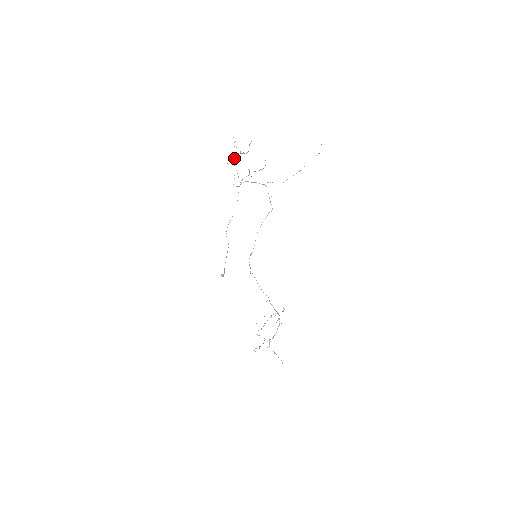
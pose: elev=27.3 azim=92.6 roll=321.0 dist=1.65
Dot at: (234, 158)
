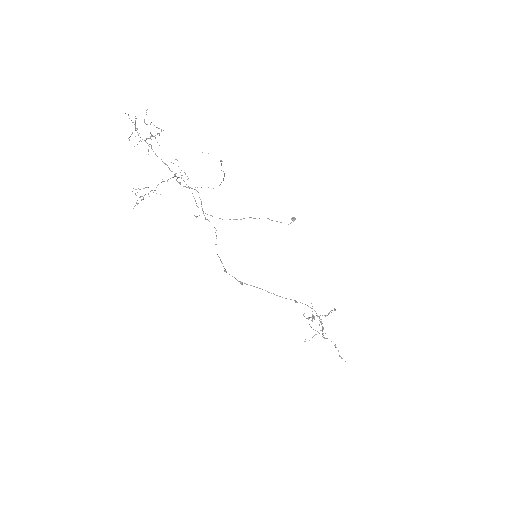
Dot at: (149, 144)
